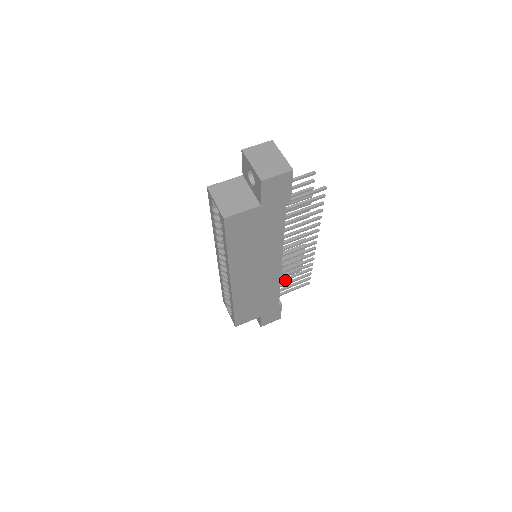
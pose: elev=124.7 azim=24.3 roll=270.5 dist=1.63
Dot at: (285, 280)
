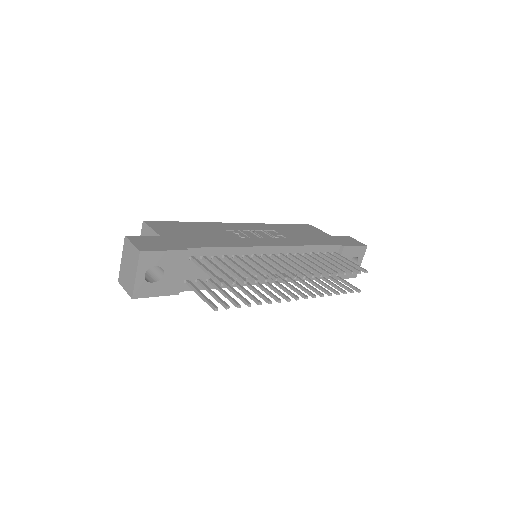
Dot at: (313, 278)
